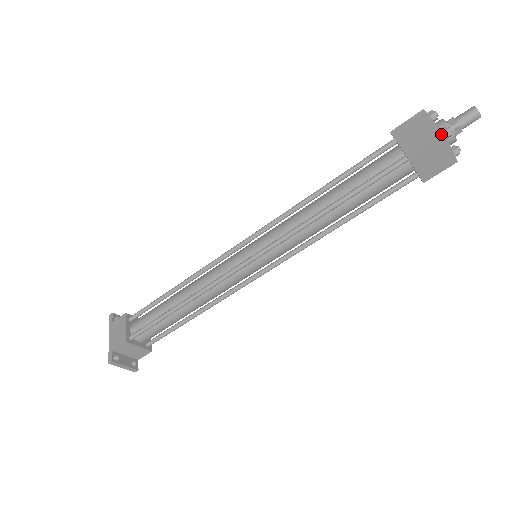
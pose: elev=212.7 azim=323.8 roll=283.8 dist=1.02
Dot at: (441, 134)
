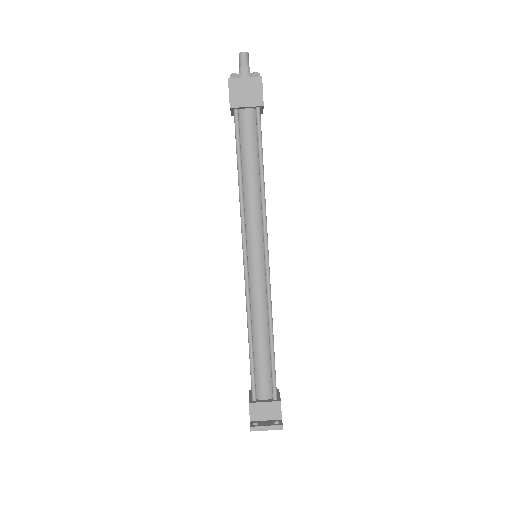
Dot at: (228, 81)
